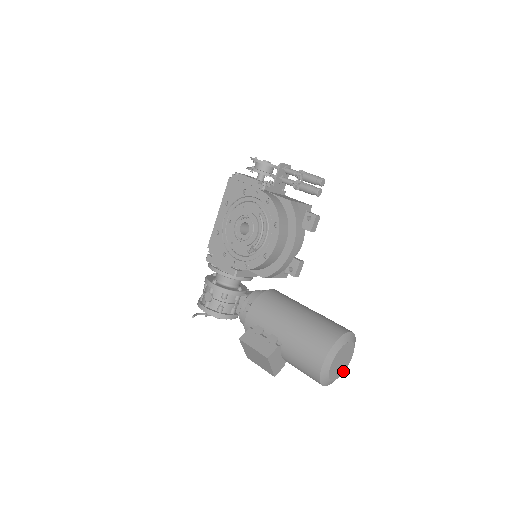
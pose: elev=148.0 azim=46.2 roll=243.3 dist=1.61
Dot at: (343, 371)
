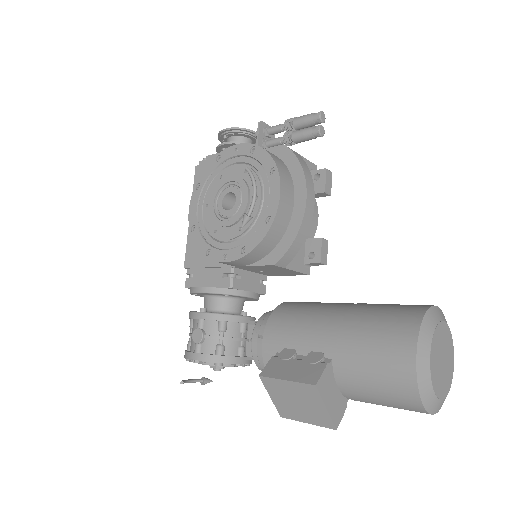
Dot at: (449, 384)
